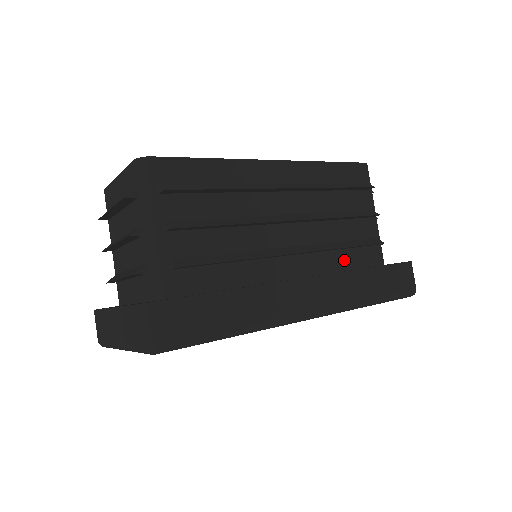
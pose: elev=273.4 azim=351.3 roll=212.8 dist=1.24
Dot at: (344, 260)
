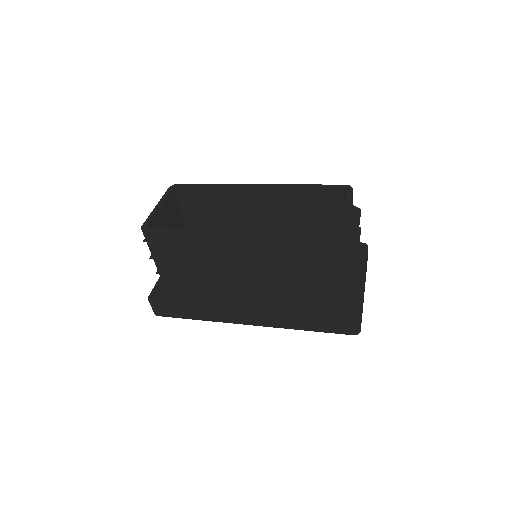
Dot at: occluded
